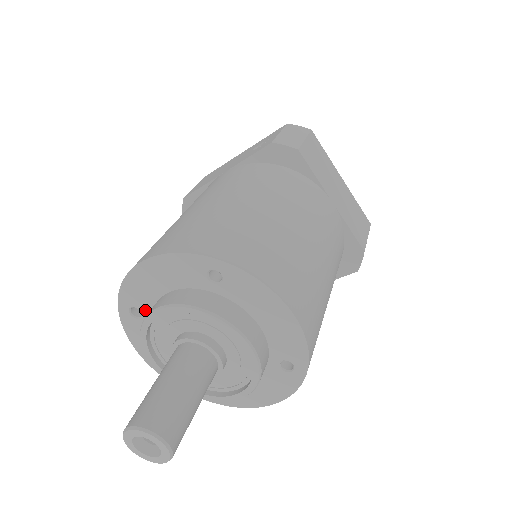
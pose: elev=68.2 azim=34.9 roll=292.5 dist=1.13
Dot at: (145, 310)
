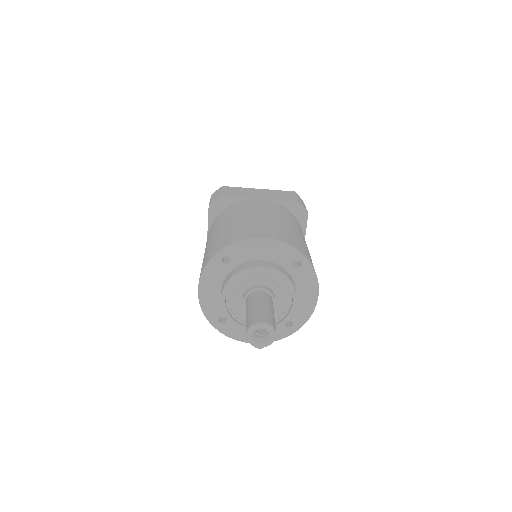
Dot at: (224, 314)
